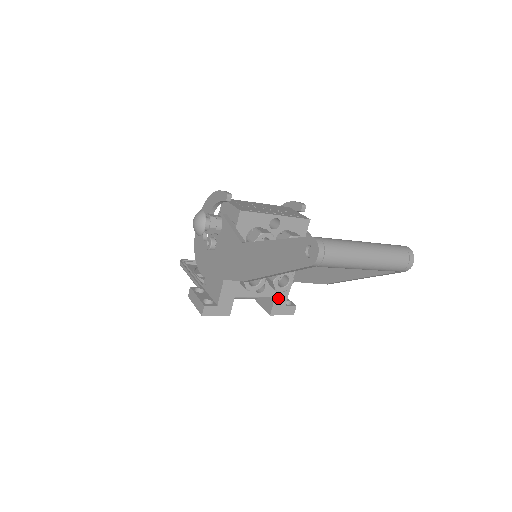
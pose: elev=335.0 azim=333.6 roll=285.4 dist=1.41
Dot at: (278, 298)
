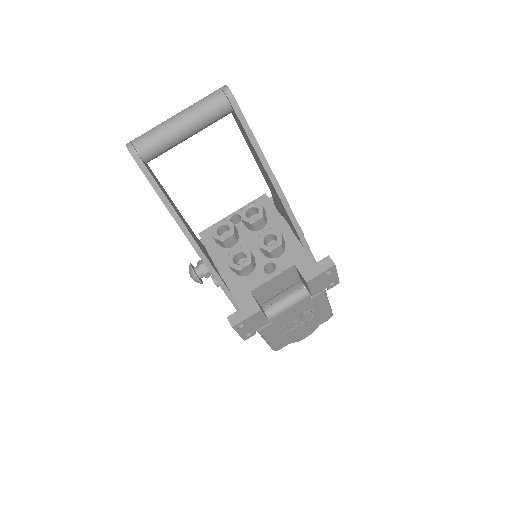
Dot at: (299, 263)
